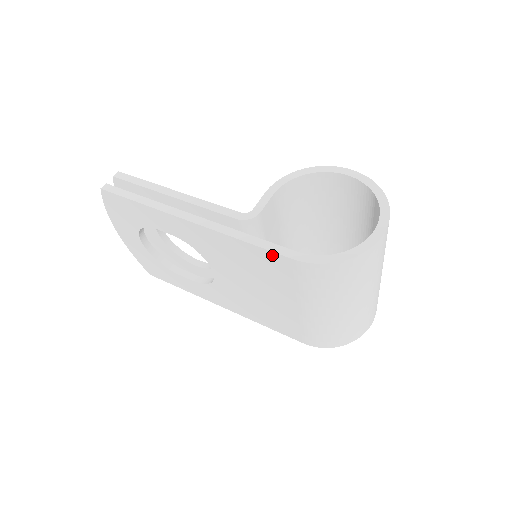
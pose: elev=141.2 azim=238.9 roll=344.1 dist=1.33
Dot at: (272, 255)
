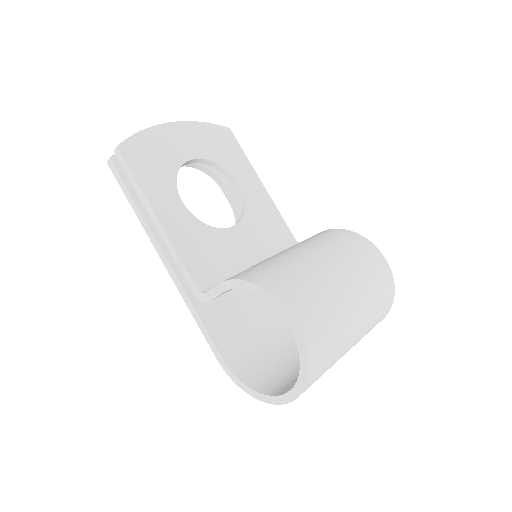
Dot at: occluded
